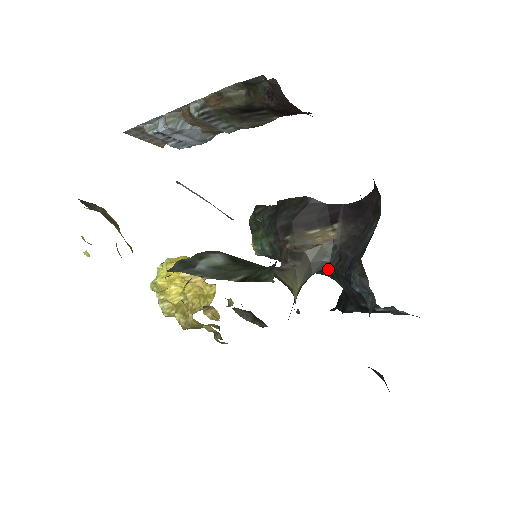
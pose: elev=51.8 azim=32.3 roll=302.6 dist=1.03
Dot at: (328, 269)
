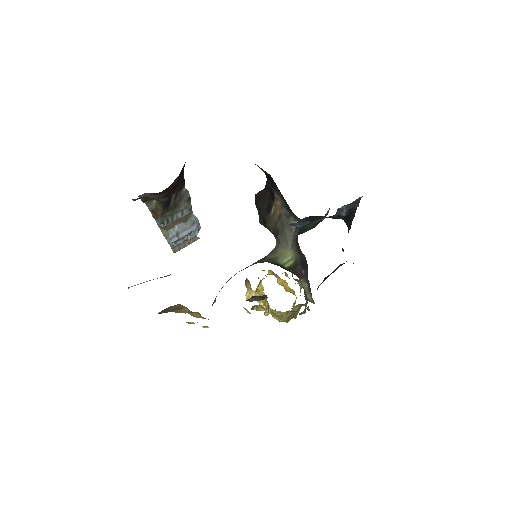
Dot at: (303, 220)
